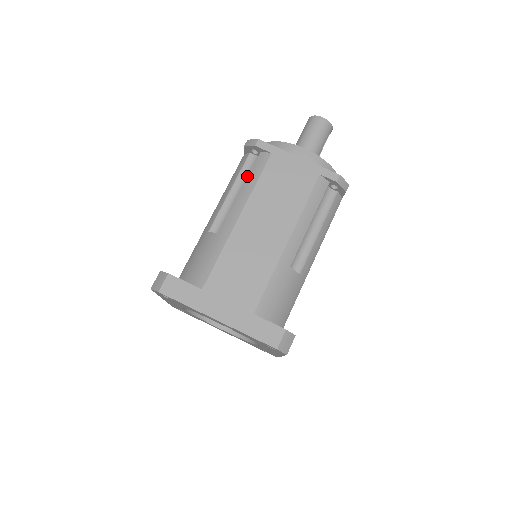
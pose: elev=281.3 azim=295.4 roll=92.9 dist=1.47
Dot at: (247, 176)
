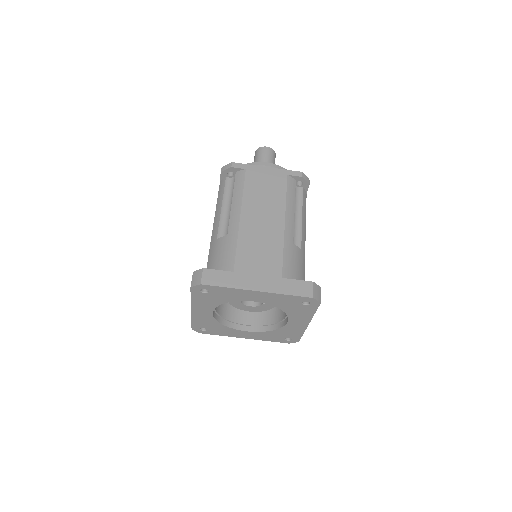
Dot at: (231, 193)
